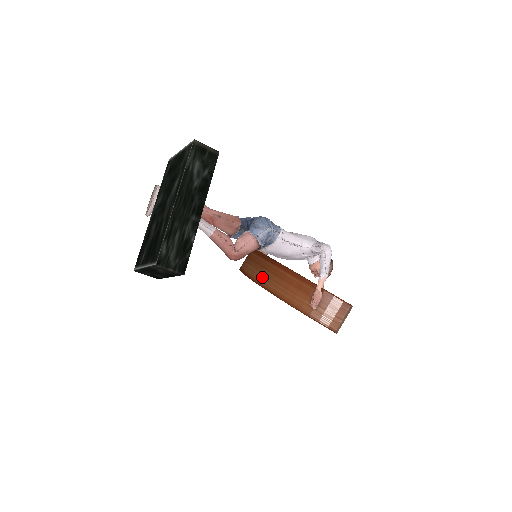
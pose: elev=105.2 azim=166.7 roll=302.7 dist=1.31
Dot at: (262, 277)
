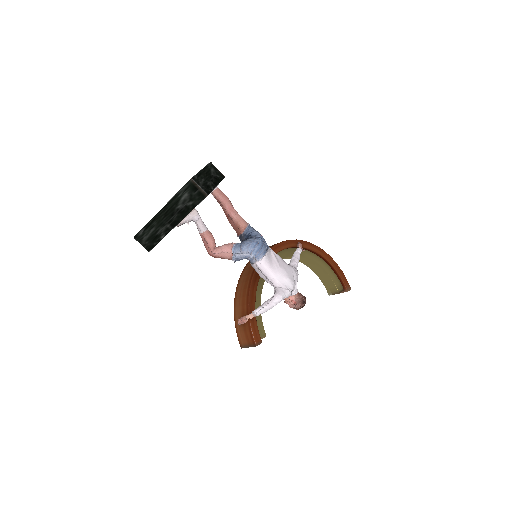
Dot at: (244, 273)
